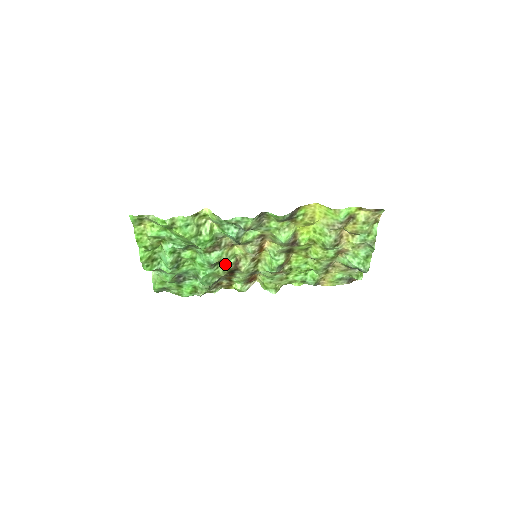
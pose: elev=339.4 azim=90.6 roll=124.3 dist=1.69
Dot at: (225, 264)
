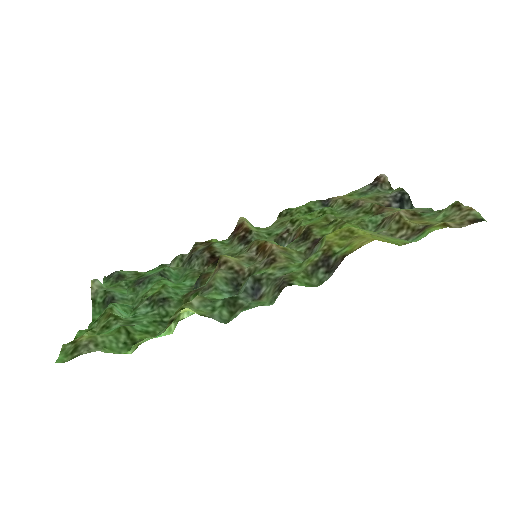
Dot at: (210, 271)
